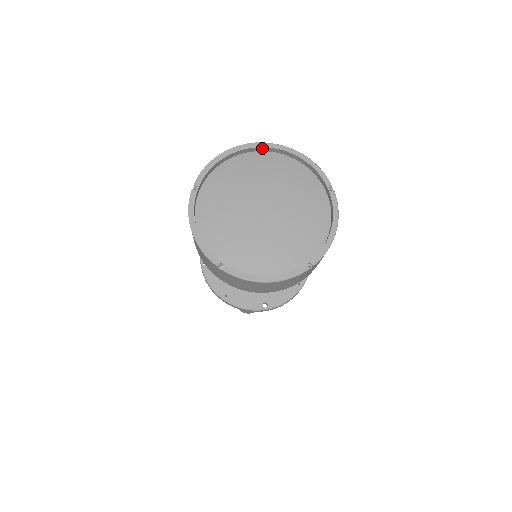
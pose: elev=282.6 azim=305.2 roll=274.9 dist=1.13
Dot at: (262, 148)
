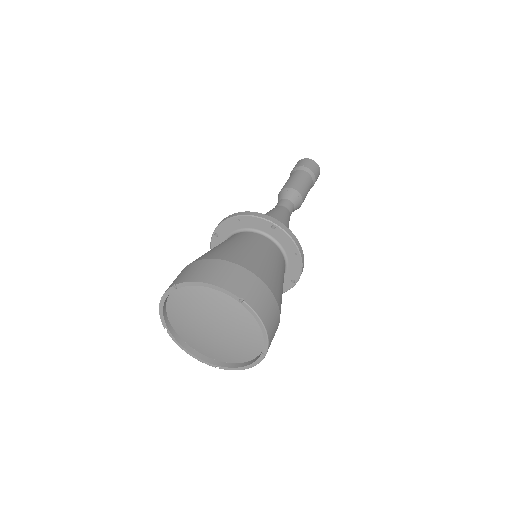
Dot at: (240, 300)
